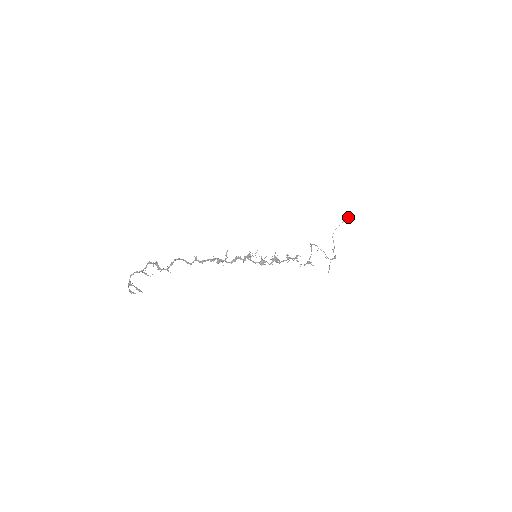
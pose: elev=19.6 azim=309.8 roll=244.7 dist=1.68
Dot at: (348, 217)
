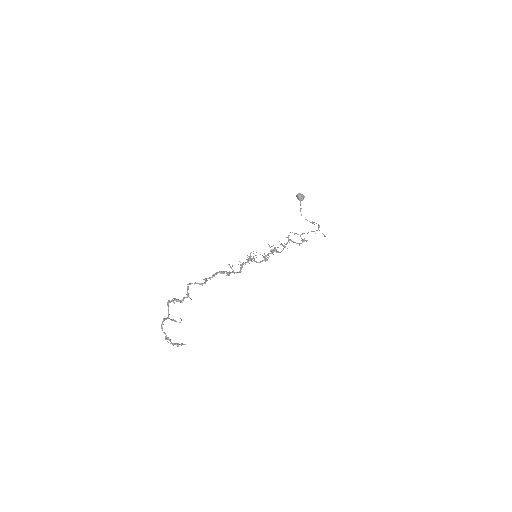
Dot at: (299, 196)
